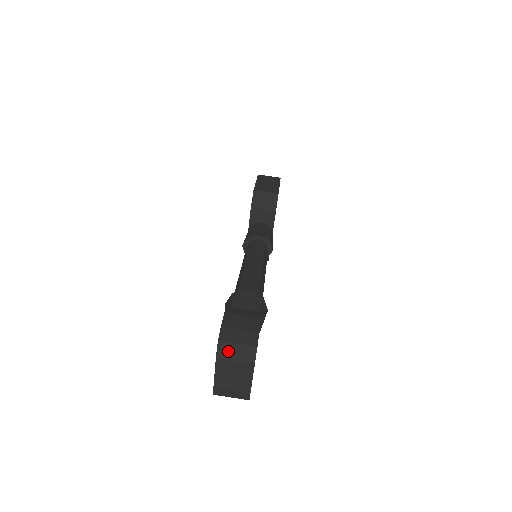
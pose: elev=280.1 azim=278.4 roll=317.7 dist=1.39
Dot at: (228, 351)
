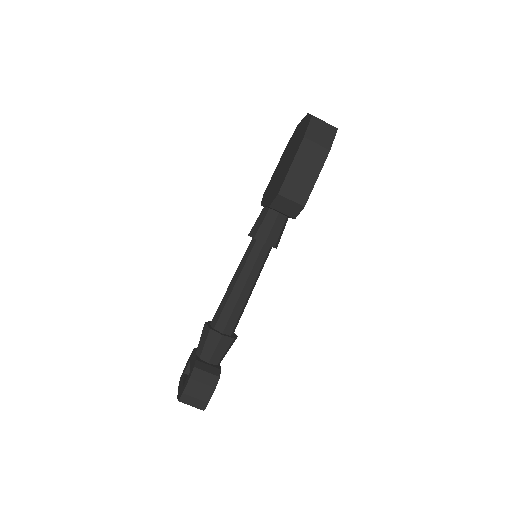
Dot at: occluded
